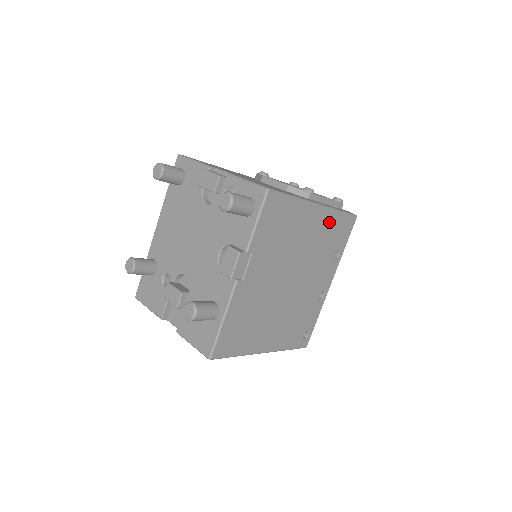
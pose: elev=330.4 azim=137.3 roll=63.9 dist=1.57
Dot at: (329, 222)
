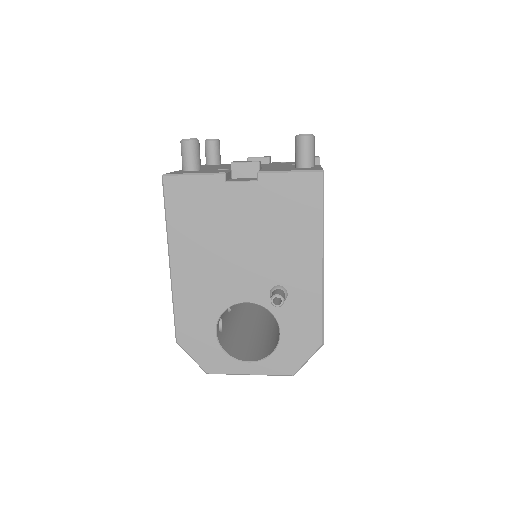
Dot at: occluded
